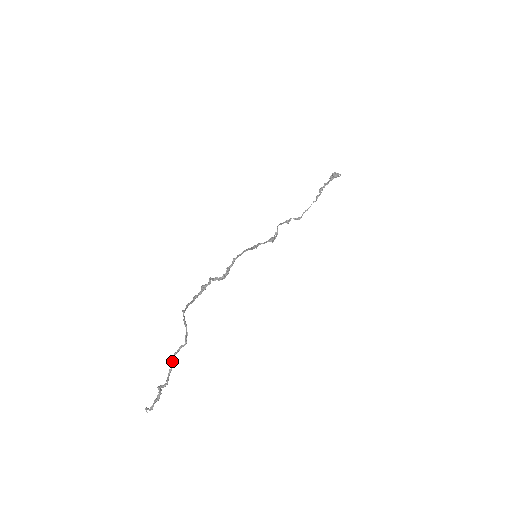
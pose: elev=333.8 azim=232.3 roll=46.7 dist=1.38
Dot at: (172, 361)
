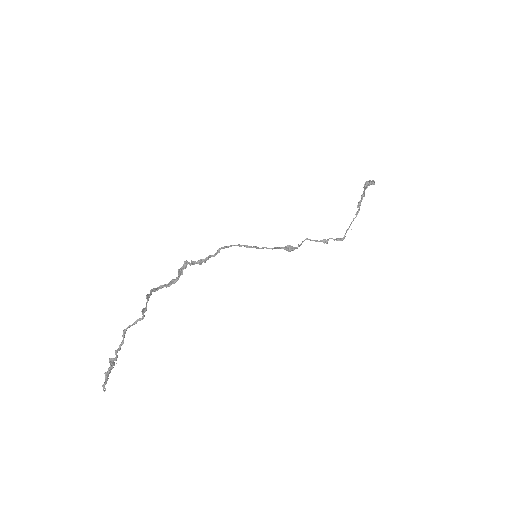
Dot at: (124, 332)
